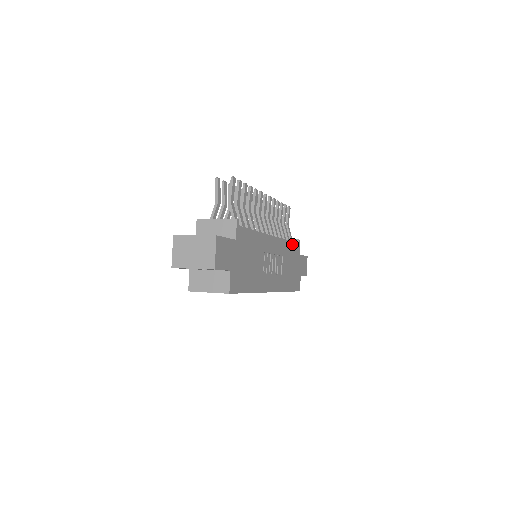
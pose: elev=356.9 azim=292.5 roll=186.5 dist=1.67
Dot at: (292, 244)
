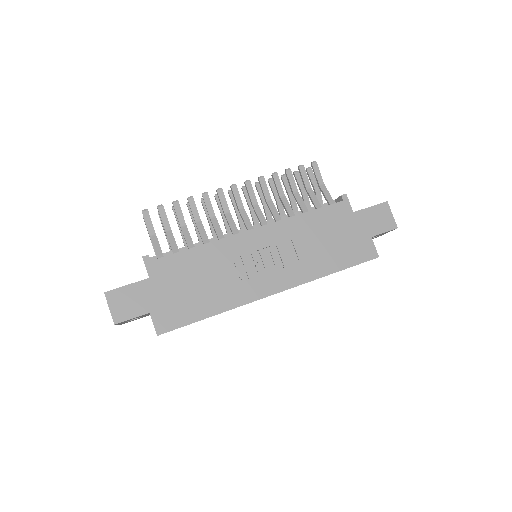
Dot at: (319, 211)
